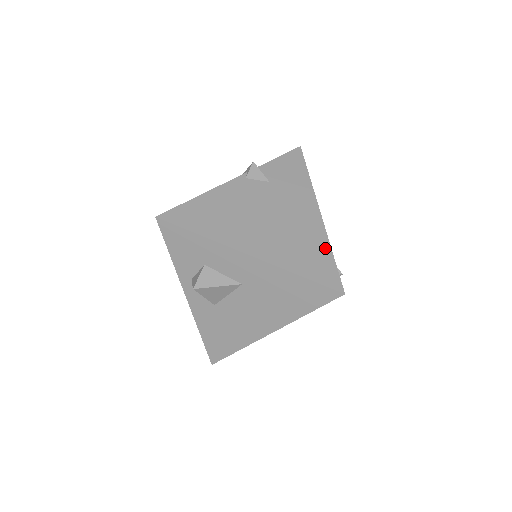
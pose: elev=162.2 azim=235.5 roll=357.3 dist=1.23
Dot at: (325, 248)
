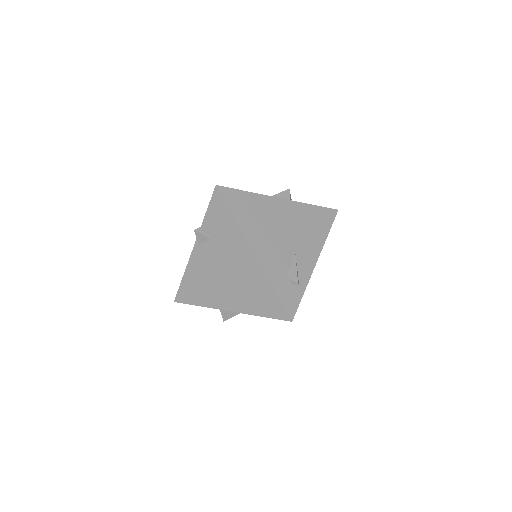
Dot at: (268, 287)
